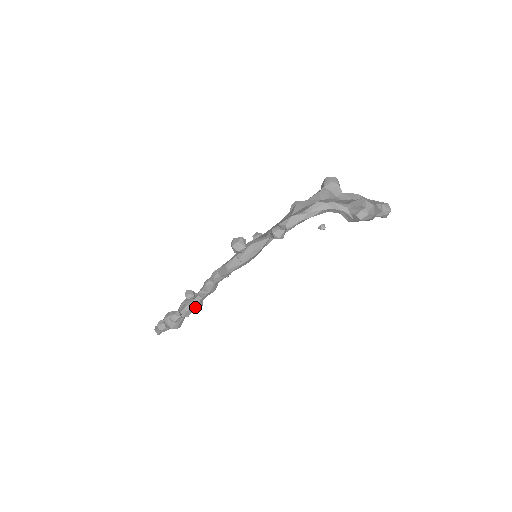
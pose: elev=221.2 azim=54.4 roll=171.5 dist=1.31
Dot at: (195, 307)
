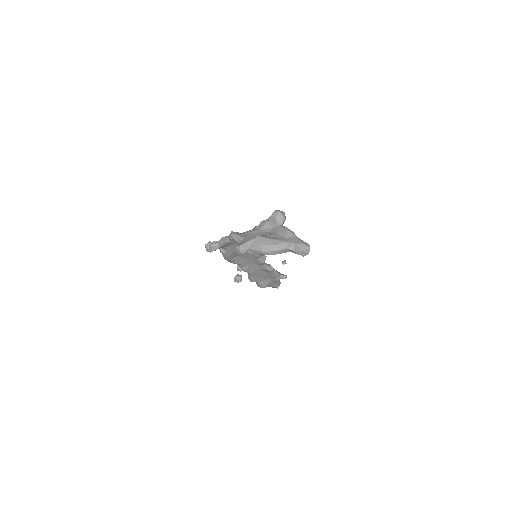
Dot at: (275, 278)
